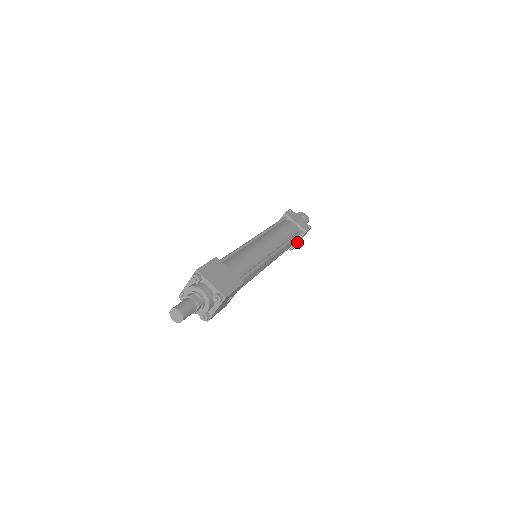
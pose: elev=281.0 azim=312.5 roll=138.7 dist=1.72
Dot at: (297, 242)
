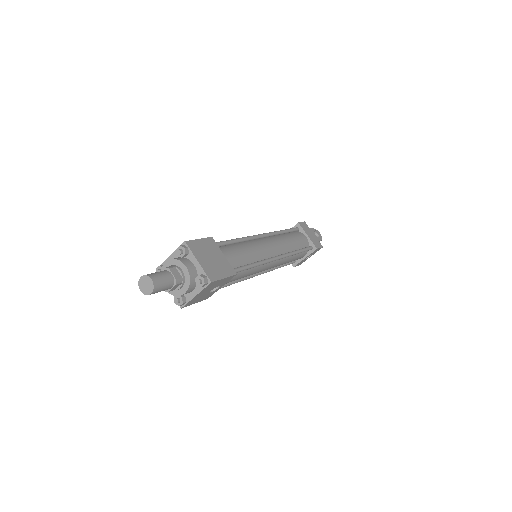
Dot at: (303, 259)
